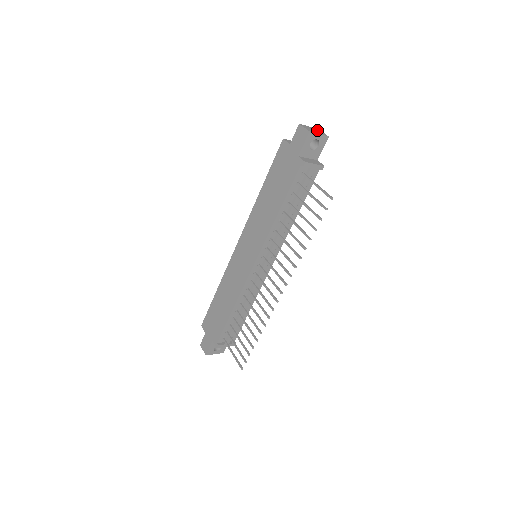
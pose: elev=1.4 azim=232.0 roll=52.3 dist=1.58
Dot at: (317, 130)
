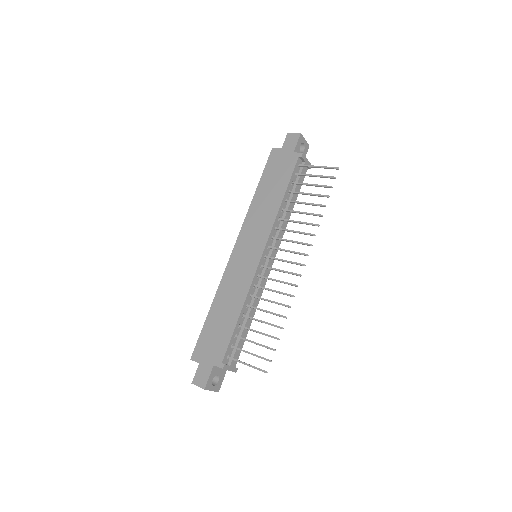
Dot at: occluded
